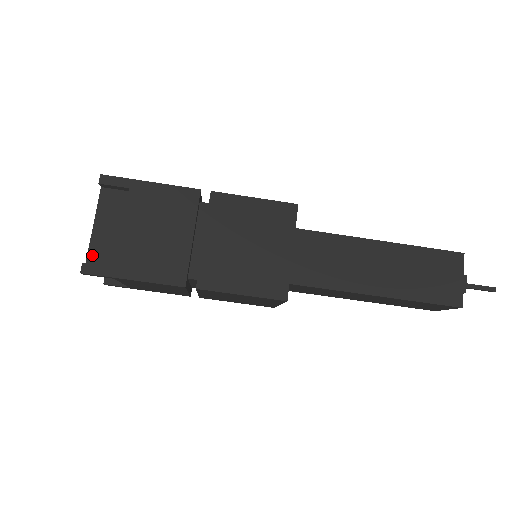
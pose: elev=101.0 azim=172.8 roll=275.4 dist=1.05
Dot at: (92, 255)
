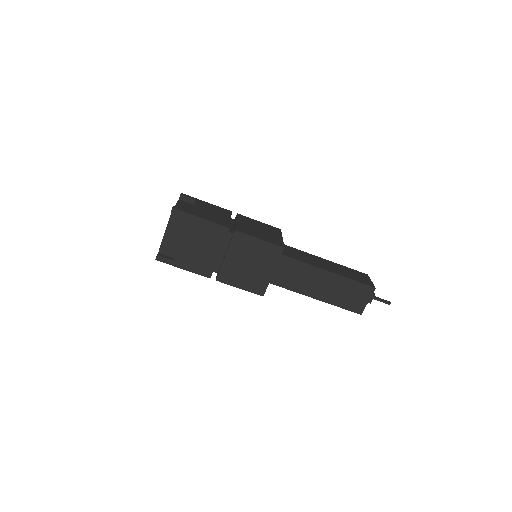
Dot at: (162, 249)
